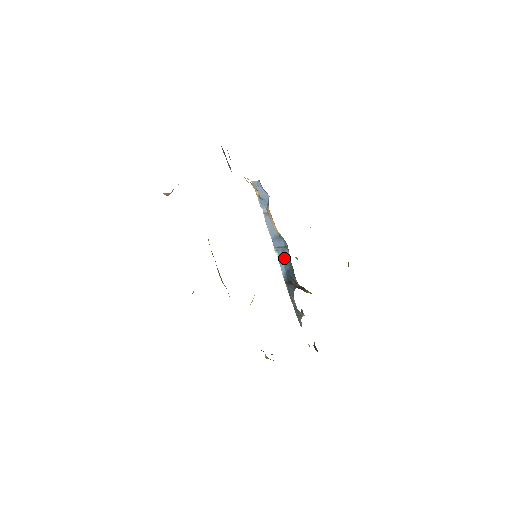
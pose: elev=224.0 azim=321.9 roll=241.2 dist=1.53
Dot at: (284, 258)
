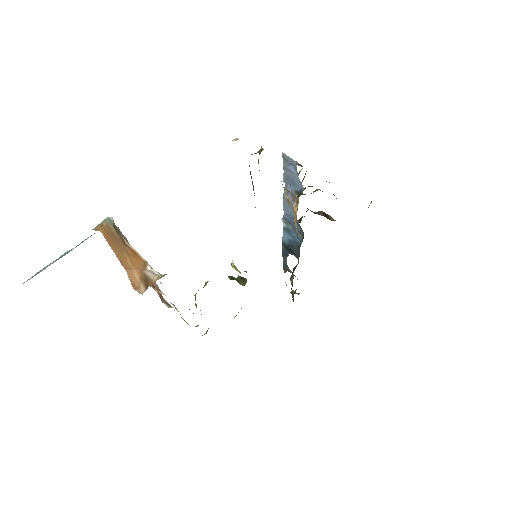
Dot at: (292, 235)
